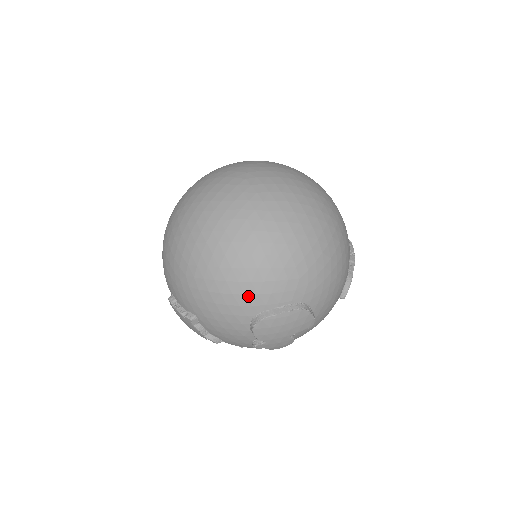
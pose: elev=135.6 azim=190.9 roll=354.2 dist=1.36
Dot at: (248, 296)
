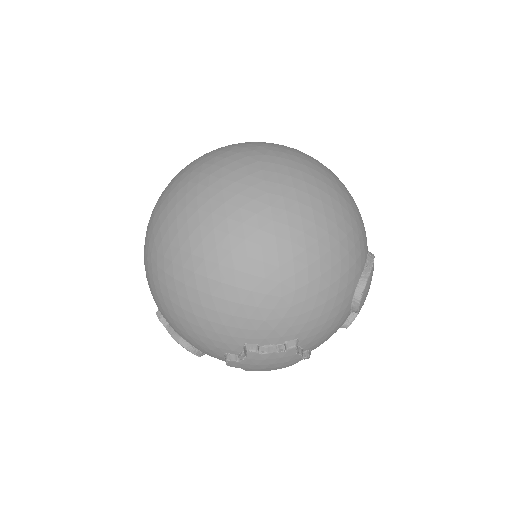
Dot at: (351, 270)
